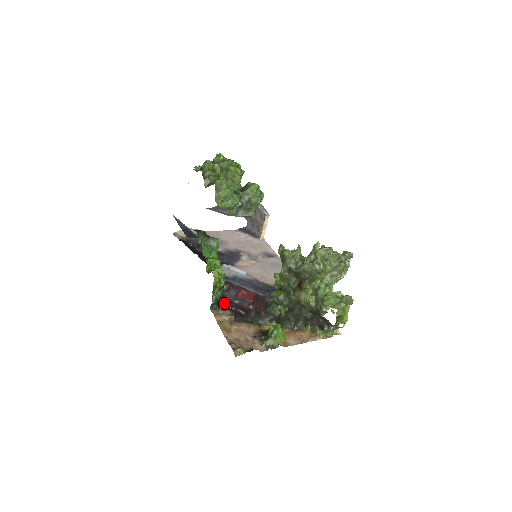
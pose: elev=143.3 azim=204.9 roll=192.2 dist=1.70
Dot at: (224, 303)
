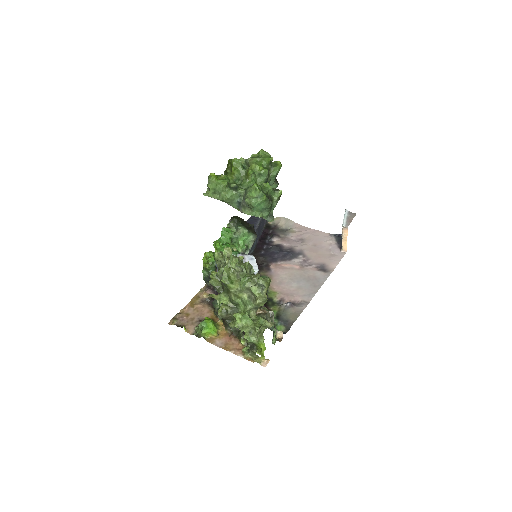
Dot at: occluded
